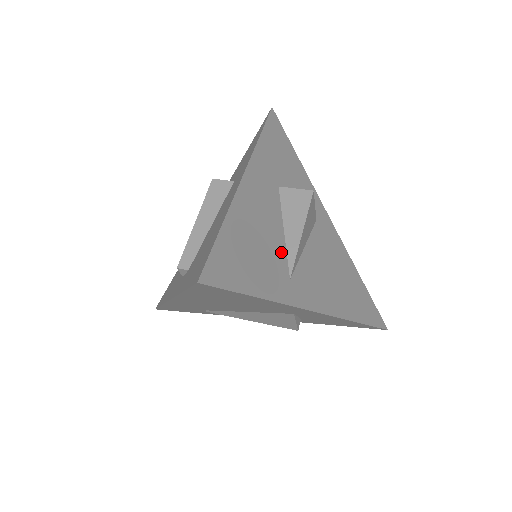
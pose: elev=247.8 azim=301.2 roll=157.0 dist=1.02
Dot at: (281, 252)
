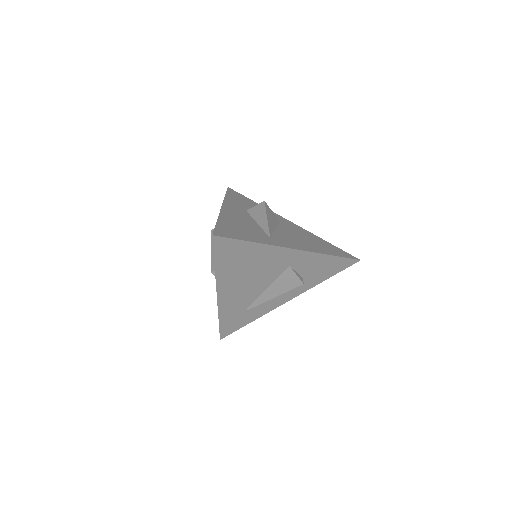
Dot at: (259, 230)
